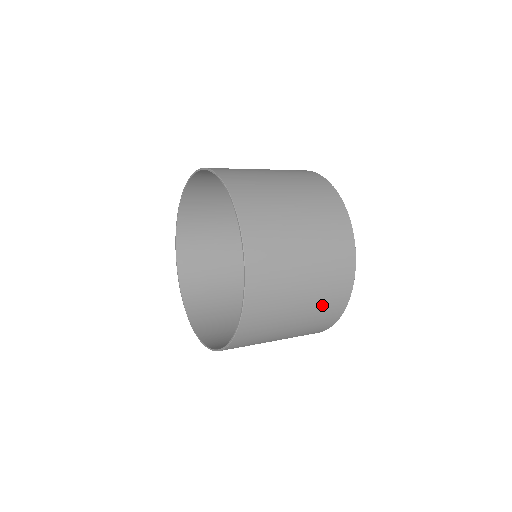
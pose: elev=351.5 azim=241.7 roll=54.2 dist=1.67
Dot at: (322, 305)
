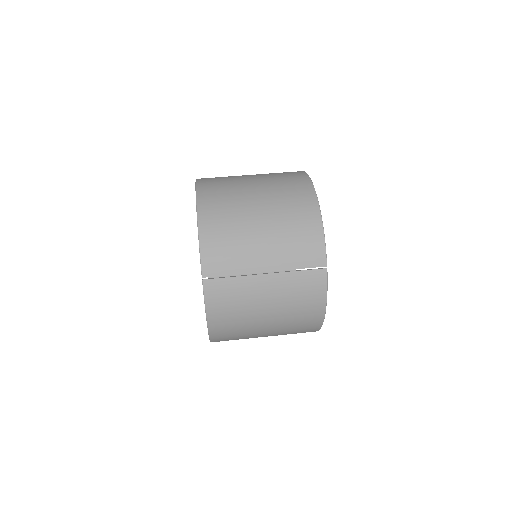
Dot at: occluded
